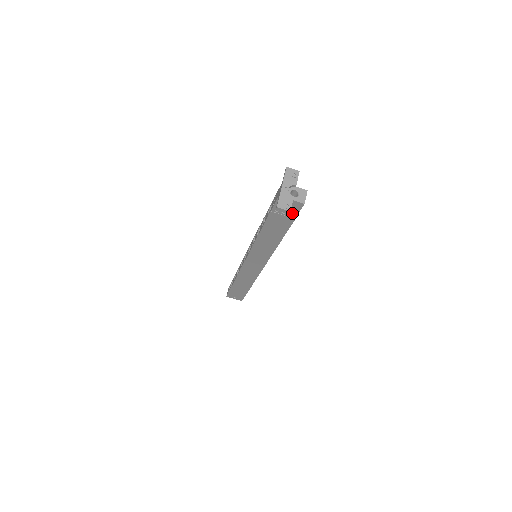
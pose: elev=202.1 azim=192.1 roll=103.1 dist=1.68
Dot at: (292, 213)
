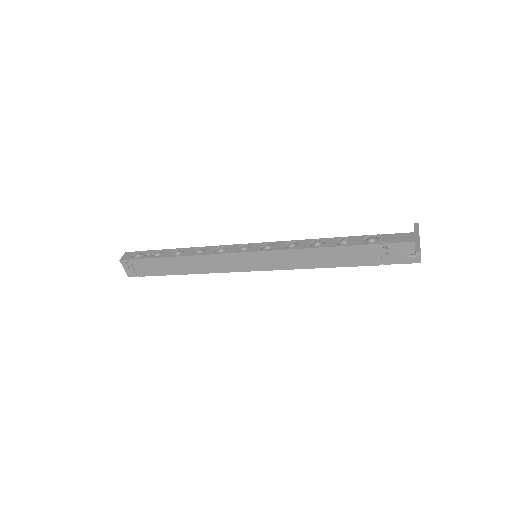
Dot at: (391, 260)
